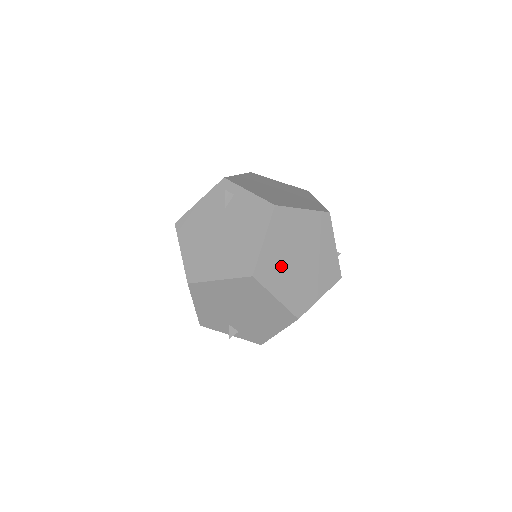
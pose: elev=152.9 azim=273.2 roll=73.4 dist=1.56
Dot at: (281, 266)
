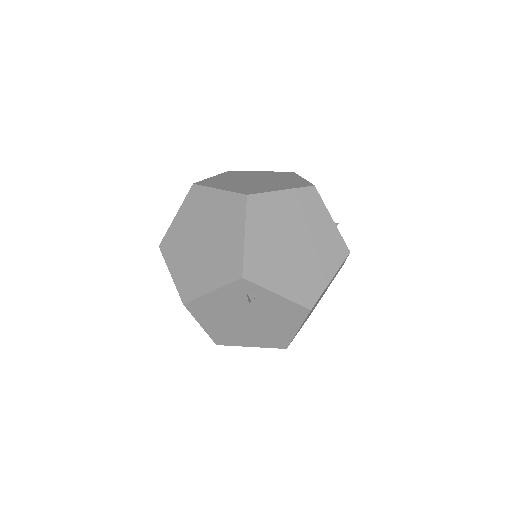
Dot at: occluded
